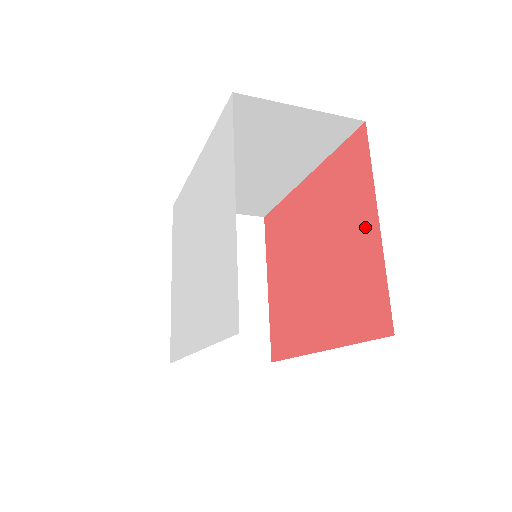
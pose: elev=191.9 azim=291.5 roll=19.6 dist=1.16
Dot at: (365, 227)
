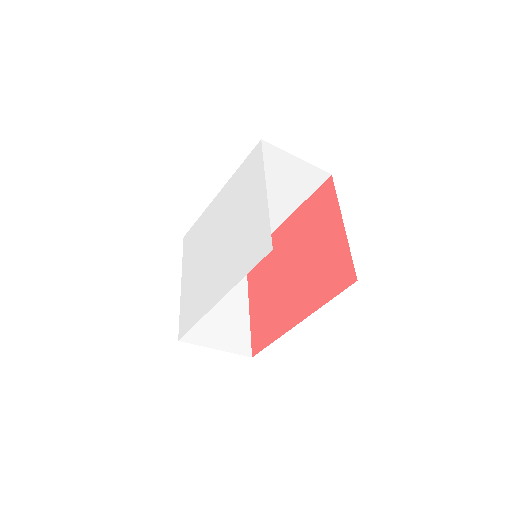
Dot at: (334, 230)
